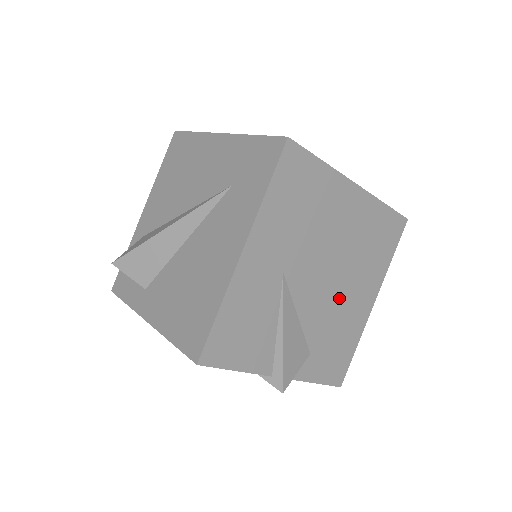
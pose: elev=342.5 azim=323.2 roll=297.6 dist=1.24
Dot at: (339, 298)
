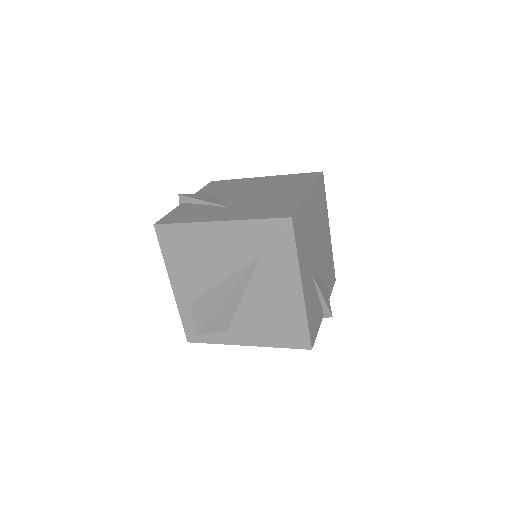
Dot at: (323, 249)
